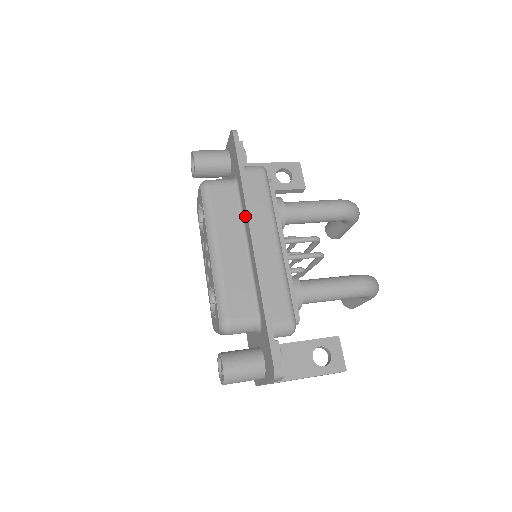
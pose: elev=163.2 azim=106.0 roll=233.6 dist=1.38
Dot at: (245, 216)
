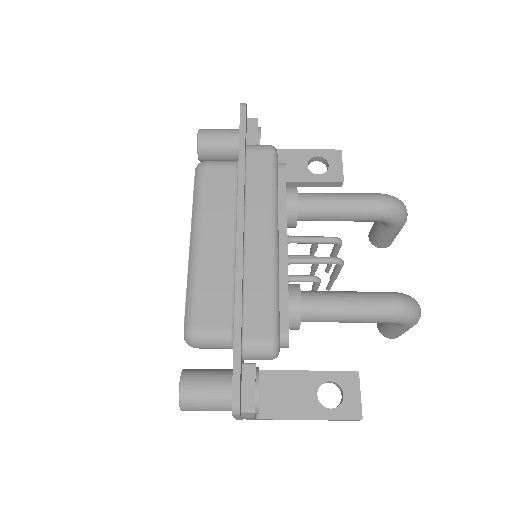
Dot at: occluded
